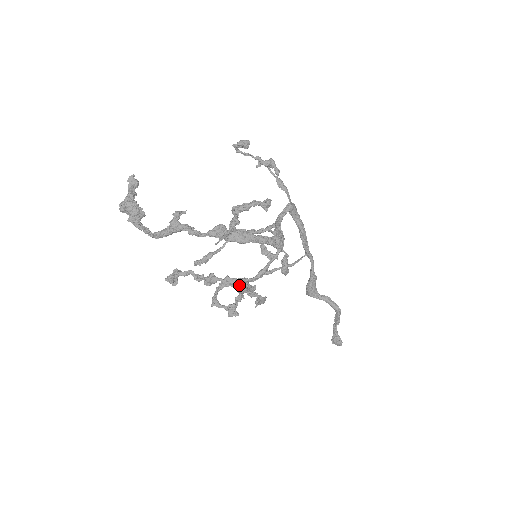
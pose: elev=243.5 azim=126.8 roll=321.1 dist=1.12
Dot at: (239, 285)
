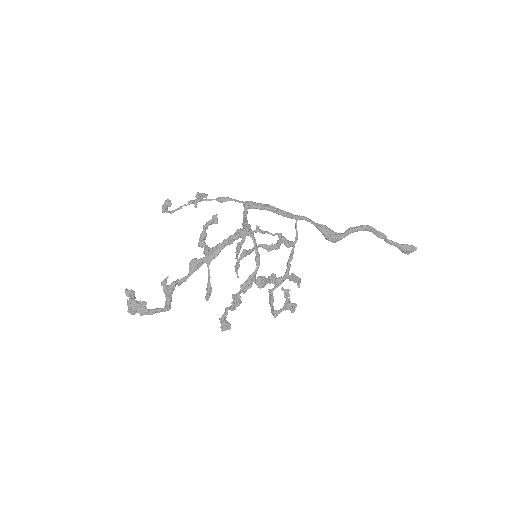
Dot at: occluded
